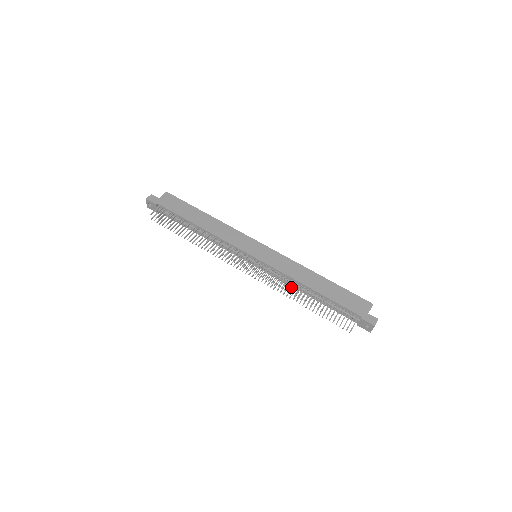
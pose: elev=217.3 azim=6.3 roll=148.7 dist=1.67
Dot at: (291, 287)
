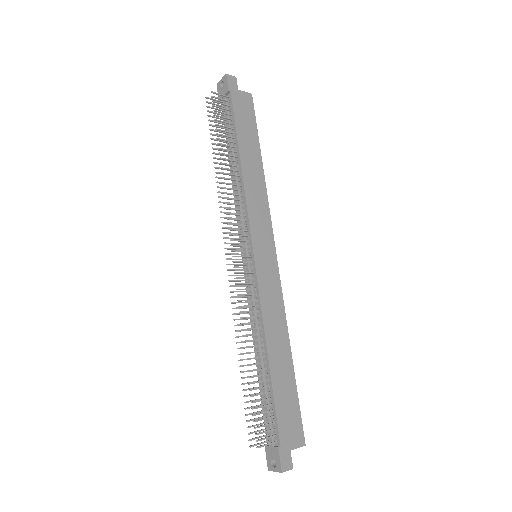
Dot at: (252, 328)
